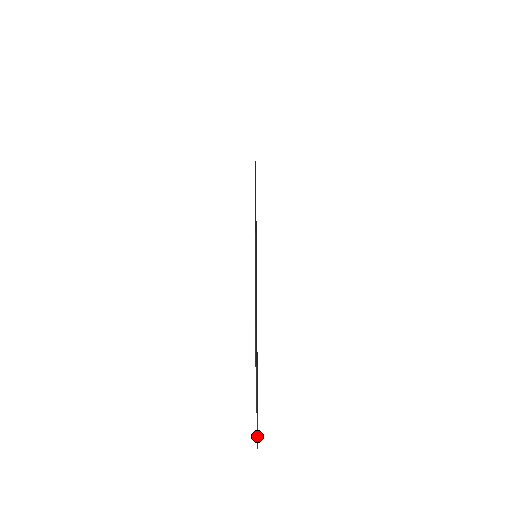
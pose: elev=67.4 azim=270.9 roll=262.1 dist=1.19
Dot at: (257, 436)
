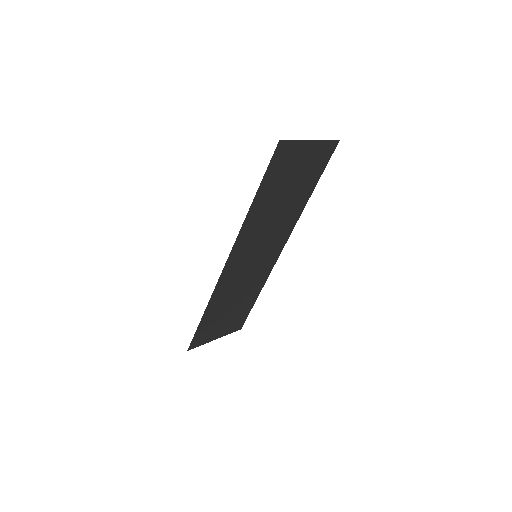
Dot at: (288, 140)
